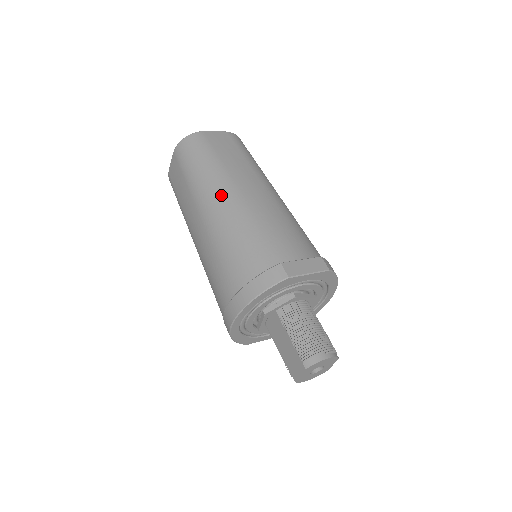
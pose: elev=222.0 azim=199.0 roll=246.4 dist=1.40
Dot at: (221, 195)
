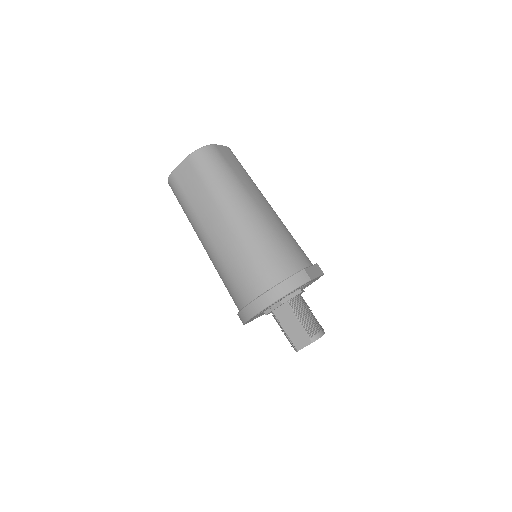
Dot at: (246, 208)
